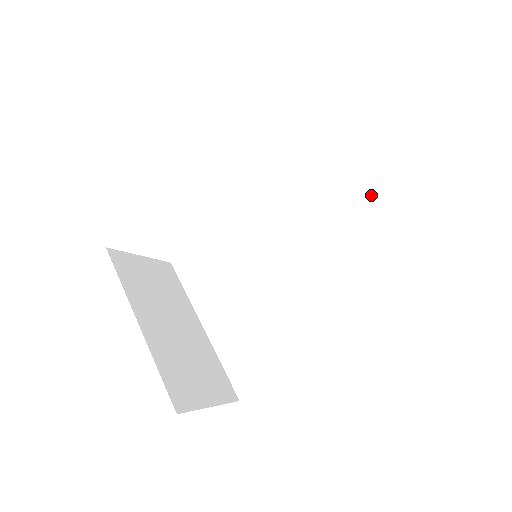
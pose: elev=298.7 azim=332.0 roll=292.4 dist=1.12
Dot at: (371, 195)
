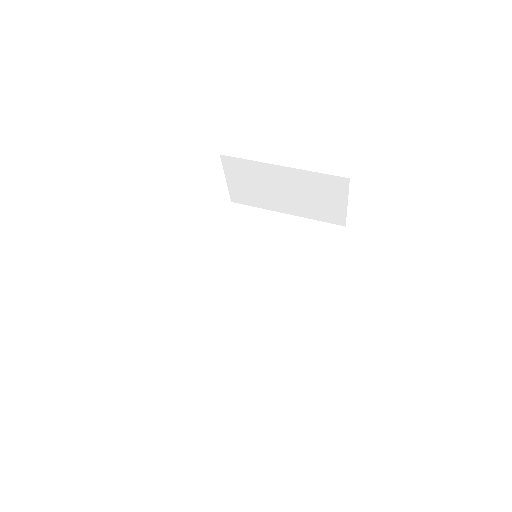
Dot at: (288, 215)
